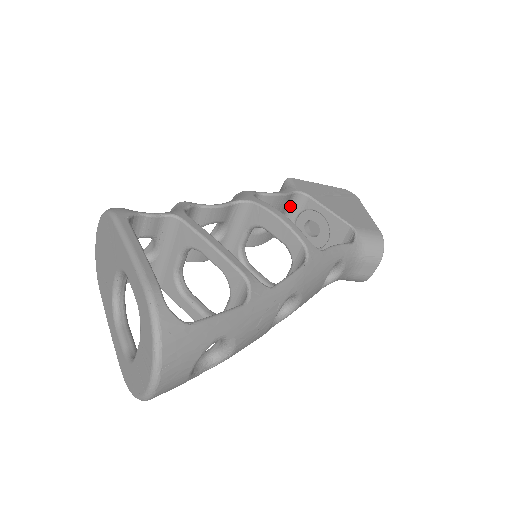
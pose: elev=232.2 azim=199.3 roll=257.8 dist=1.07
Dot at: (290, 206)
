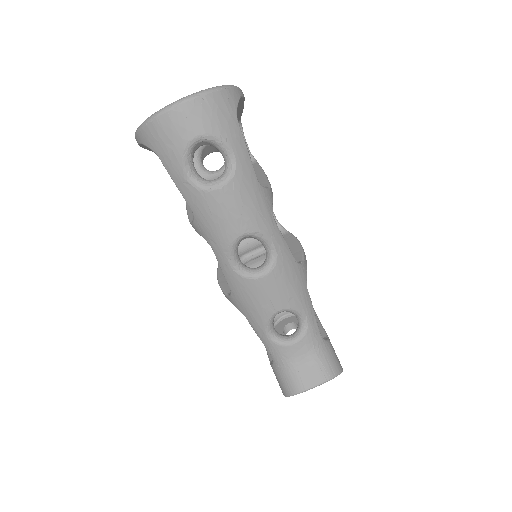
Dot at: occluded
